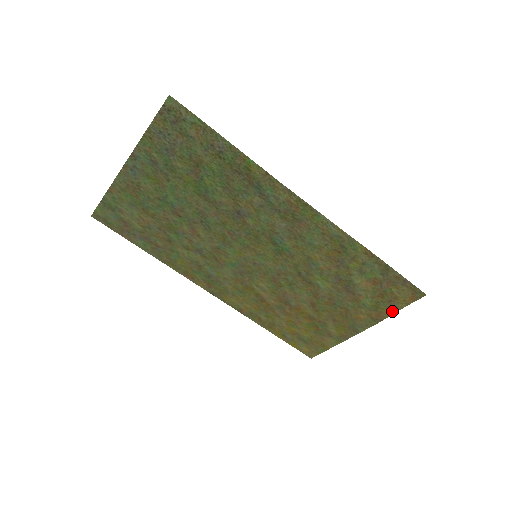
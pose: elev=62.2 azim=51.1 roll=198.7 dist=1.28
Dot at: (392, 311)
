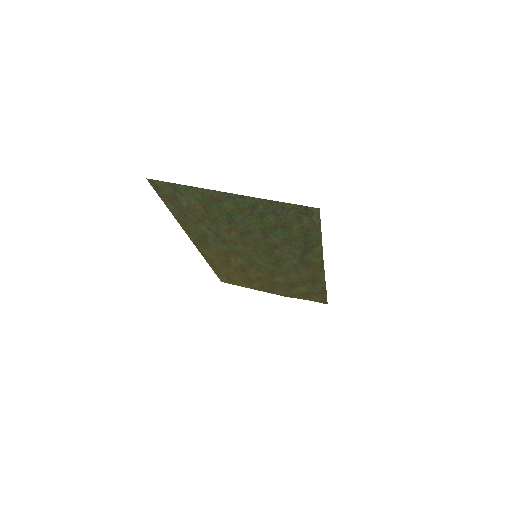
Dot at: (301, 298)
